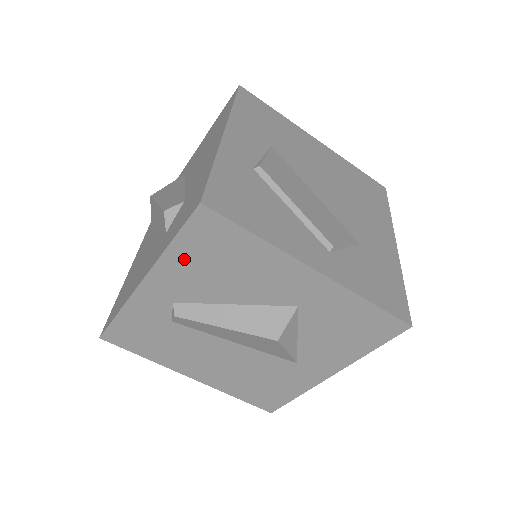
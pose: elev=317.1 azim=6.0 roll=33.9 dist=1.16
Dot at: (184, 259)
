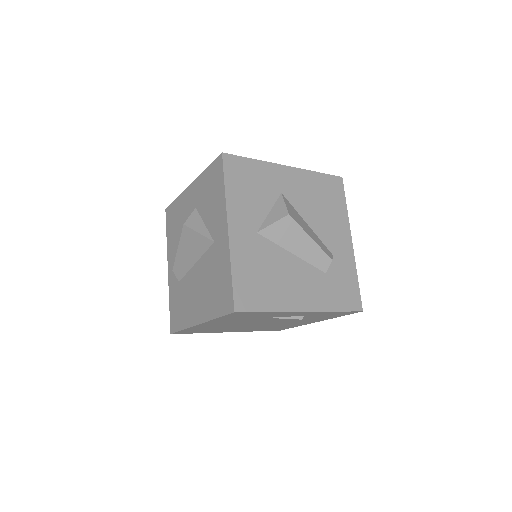
Dot at: (170, 238)
